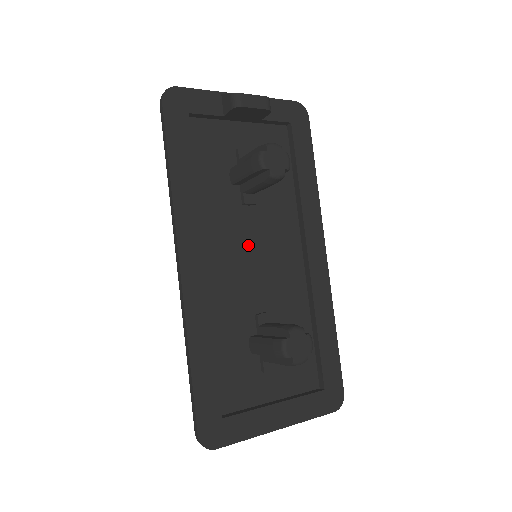
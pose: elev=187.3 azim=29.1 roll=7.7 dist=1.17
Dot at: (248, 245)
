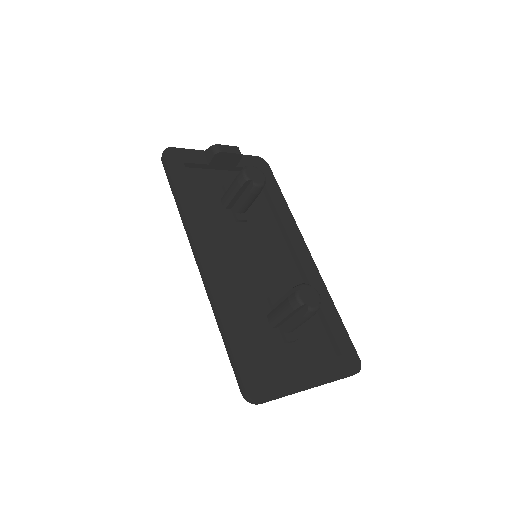
Dot at: (248, 249)
